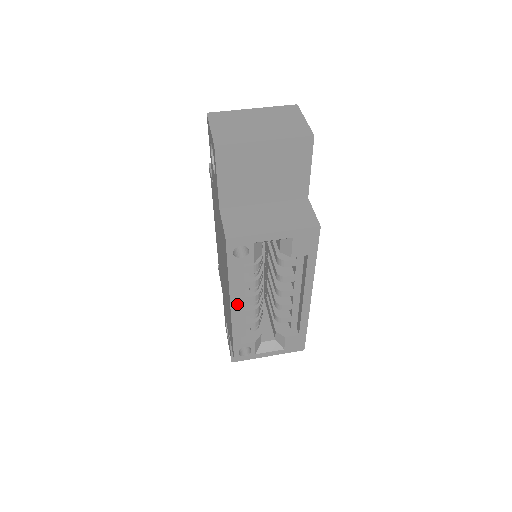
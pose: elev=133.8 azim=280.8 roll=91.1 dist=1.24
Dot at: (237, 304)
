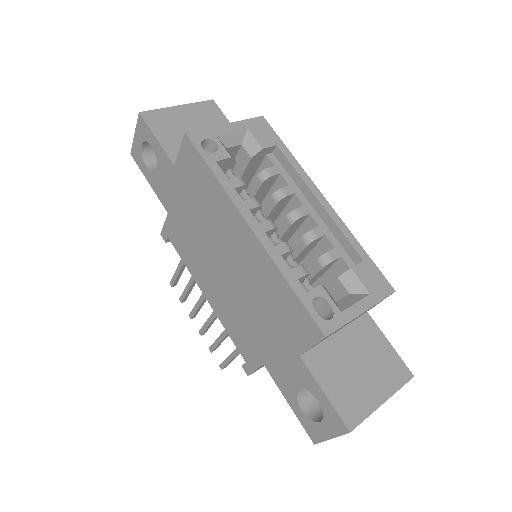
Dot at: (252, 217)
